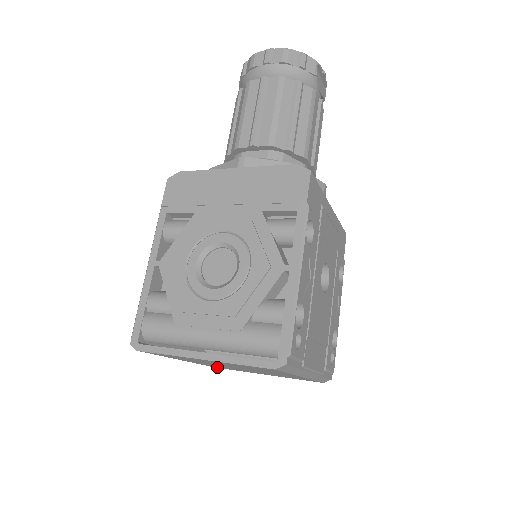
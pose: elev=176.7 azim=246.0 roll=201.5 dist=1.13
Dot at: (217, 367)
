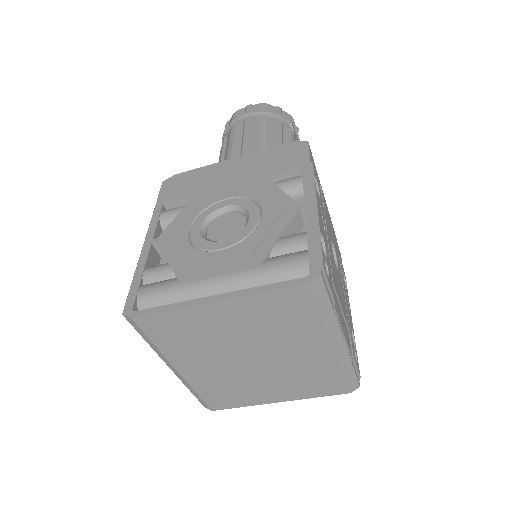
Dot at: (216, 403)
